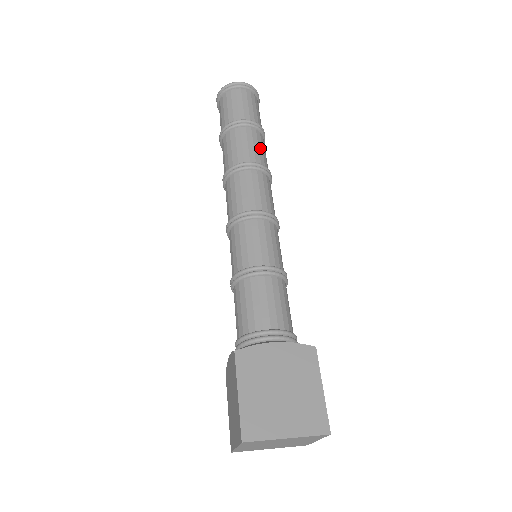
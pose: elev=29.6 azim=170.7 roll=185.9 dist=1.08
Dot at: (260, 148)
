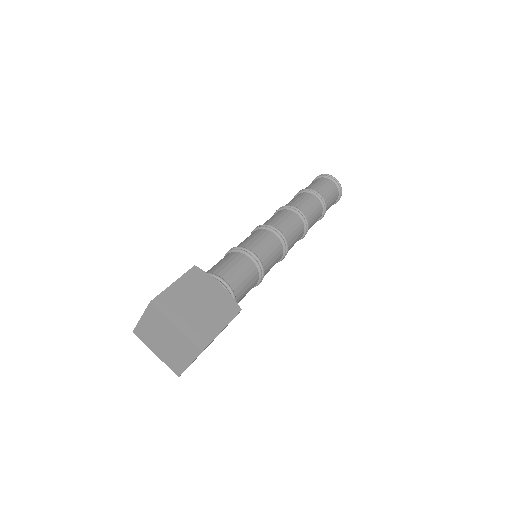
Dot at: (314, 213)
